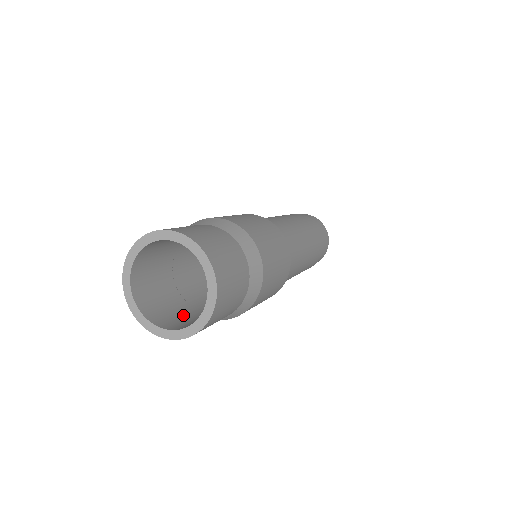
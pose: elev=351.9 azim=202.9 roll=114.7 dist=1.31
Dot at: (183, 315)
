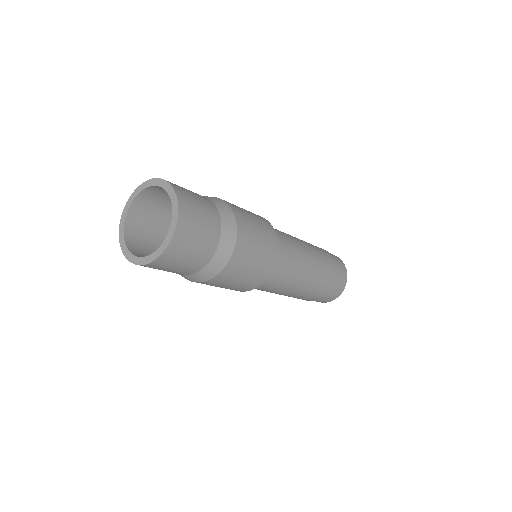
Dot at: occluded
